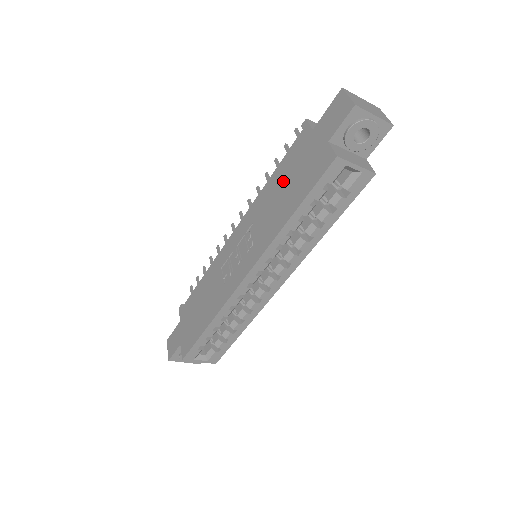
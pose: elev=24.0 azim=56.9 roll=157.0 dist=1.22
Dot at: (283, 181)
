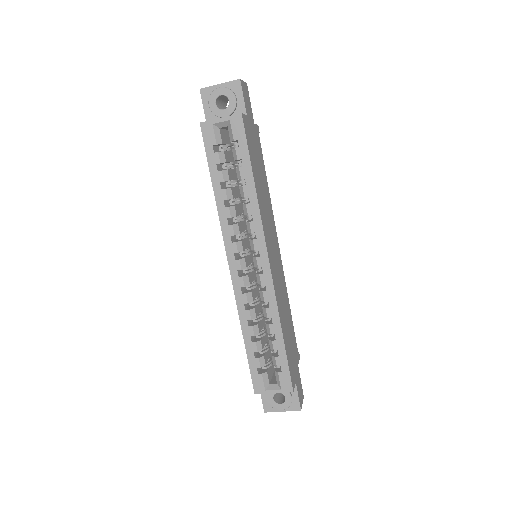
Dot at: occluded
